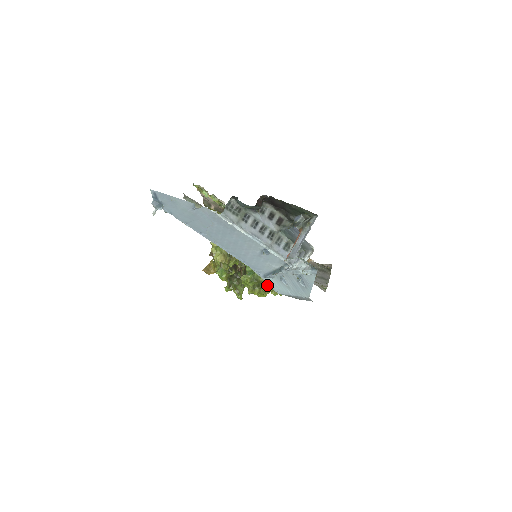
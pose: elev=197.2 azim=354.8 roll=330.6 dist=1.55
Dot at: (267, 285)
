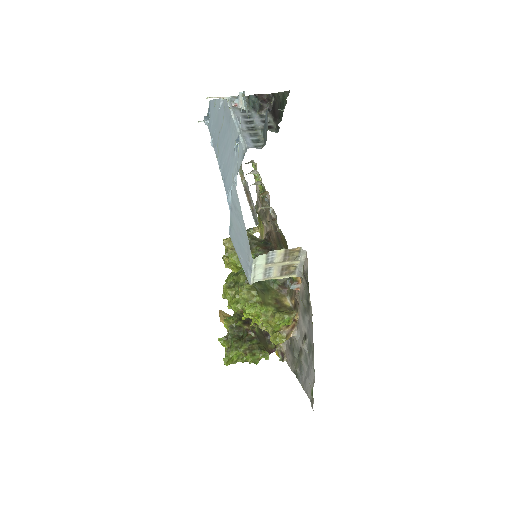
Dot at: occluded
